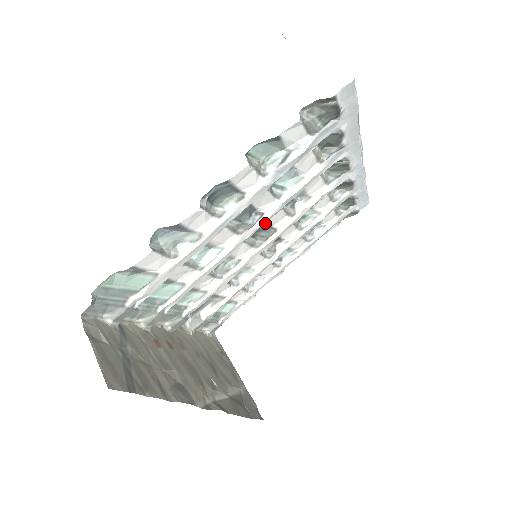
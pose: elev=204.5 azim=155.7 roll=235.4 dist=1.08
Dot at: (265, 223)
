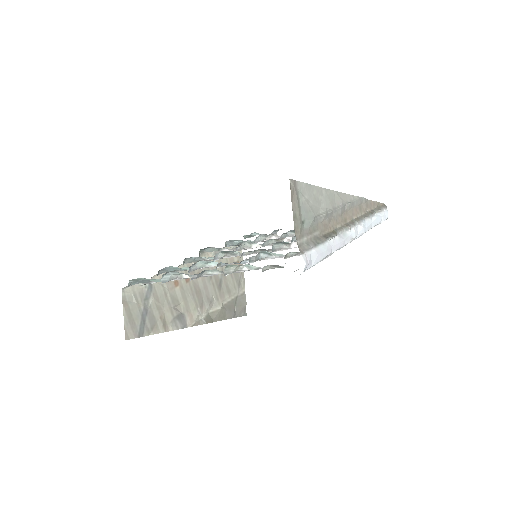
Dot at: occluded
